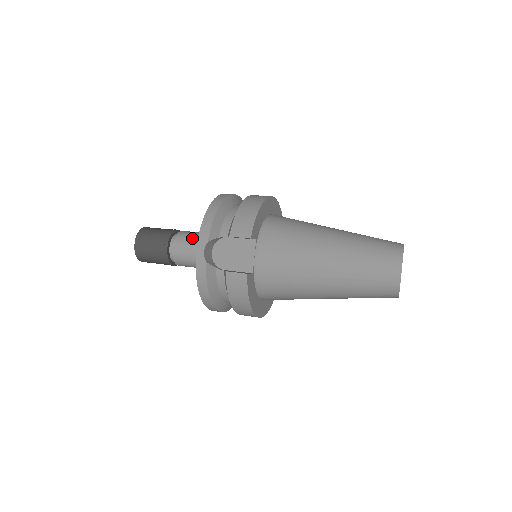
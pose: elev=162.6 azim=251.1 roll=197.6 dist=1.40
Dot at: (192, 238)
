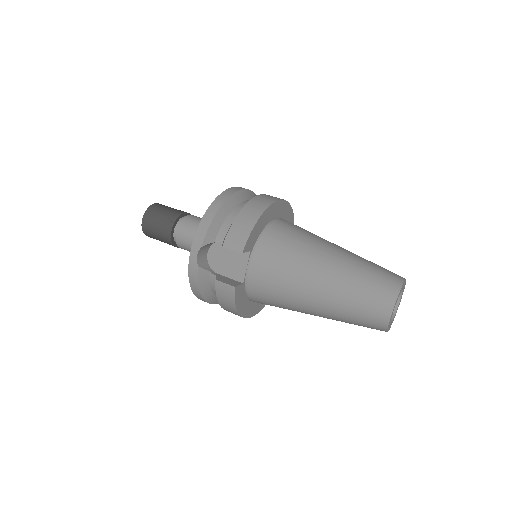
Dot at: (195, 227)
